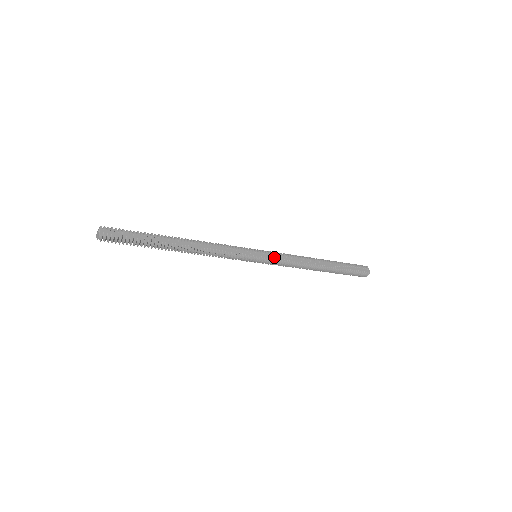
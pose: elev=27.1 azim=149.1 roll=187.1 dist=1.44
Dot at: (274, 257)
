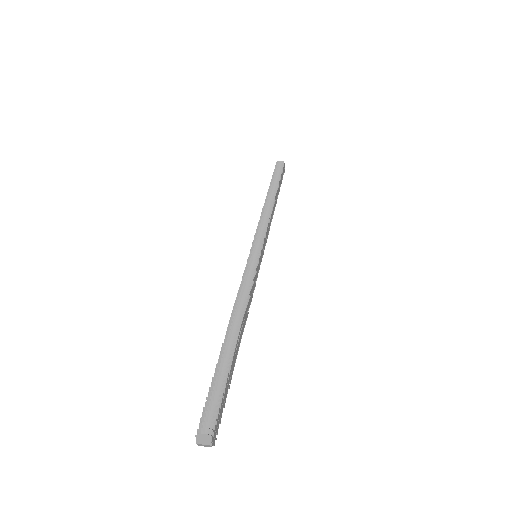
Dot at: (265, 242)
